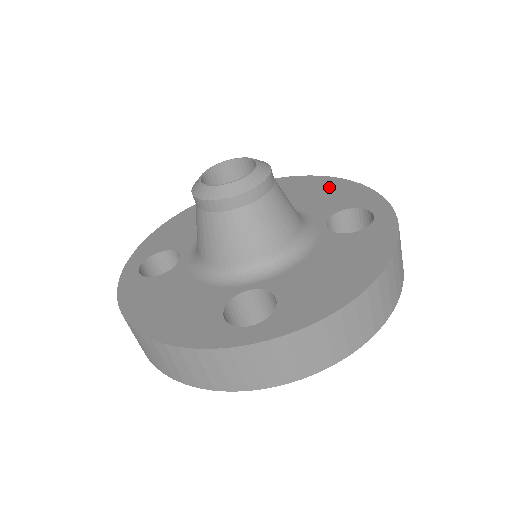
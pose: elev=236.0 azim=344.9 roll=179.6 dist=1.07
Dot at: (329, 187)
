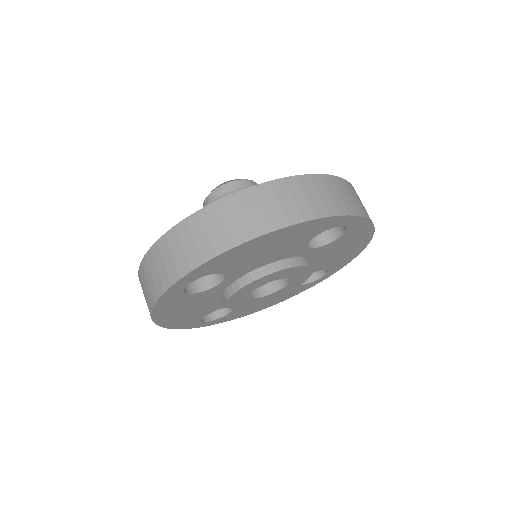
Dot at: occluded
